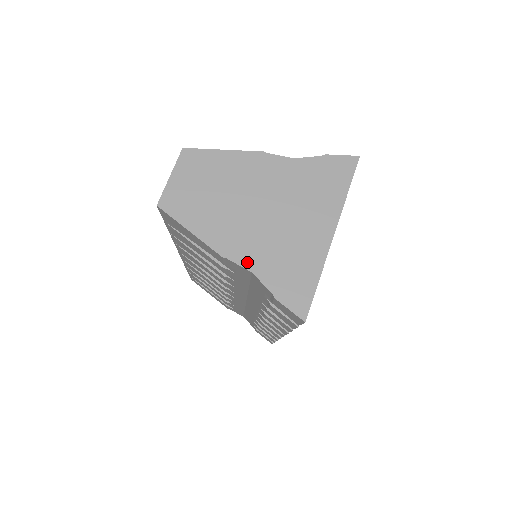
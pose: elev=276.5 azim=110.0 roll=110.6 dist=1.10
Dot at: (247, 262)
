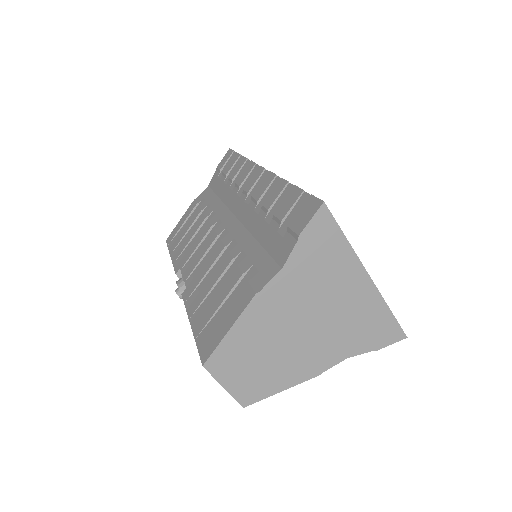
Dot at: (338, 358)
